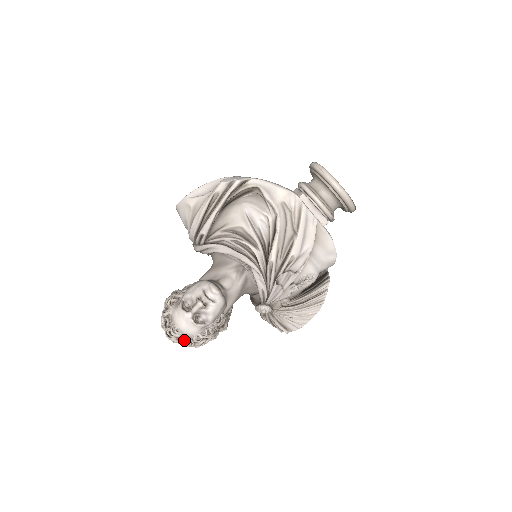
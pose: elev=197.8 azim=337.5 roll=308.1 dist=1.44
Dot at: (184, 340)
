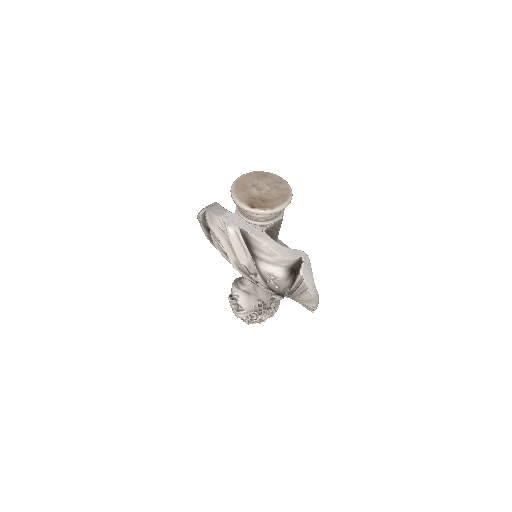
Dot at: (243, 321)
